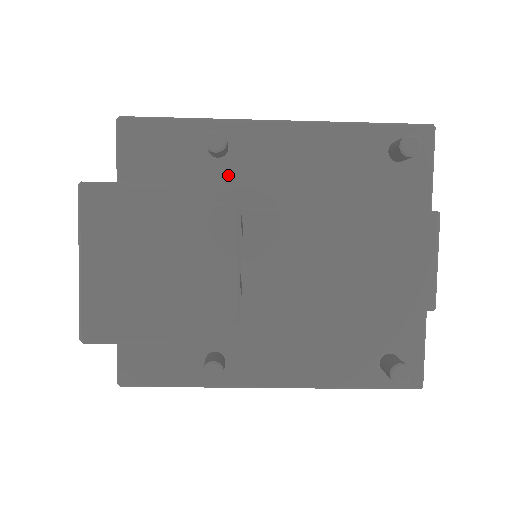
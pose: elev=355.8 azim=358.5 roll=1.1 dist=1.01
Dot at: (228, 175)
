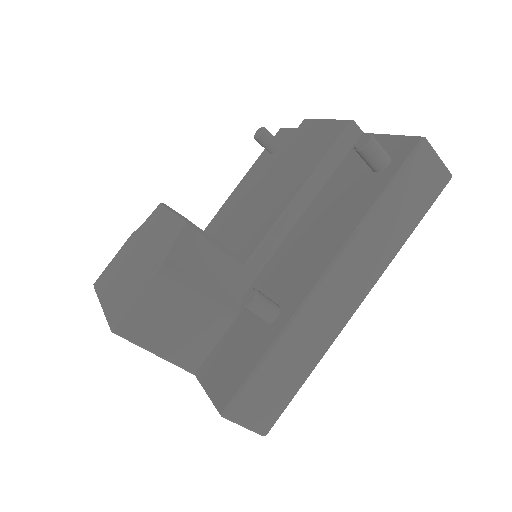
Dot at: occluded
